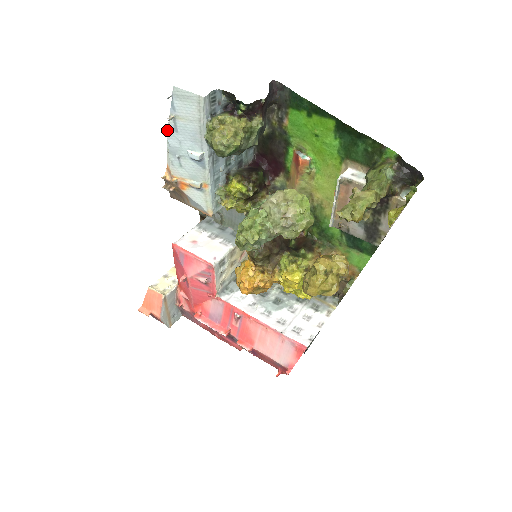
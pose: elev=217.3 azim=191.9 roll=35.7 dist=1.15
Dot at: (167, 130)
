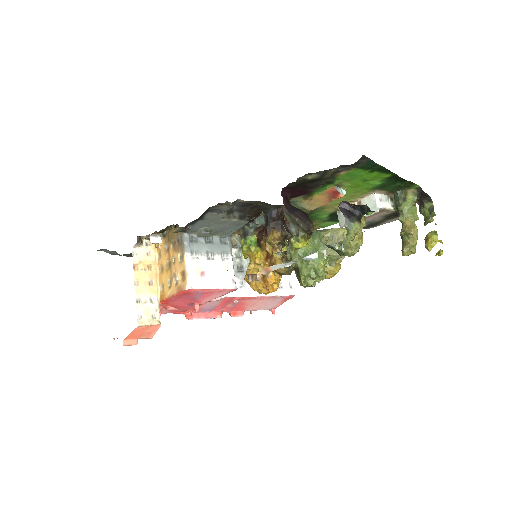
Dot at: occluded
